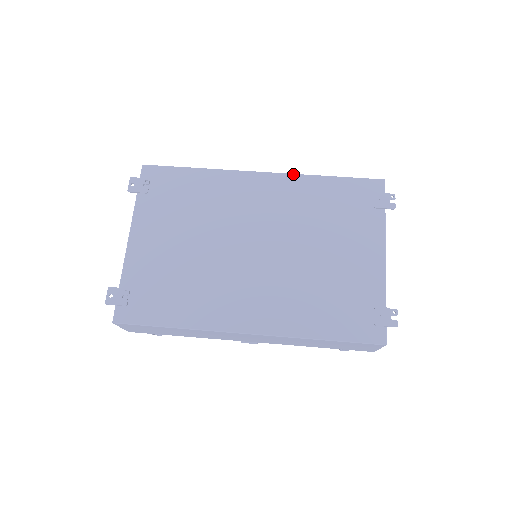
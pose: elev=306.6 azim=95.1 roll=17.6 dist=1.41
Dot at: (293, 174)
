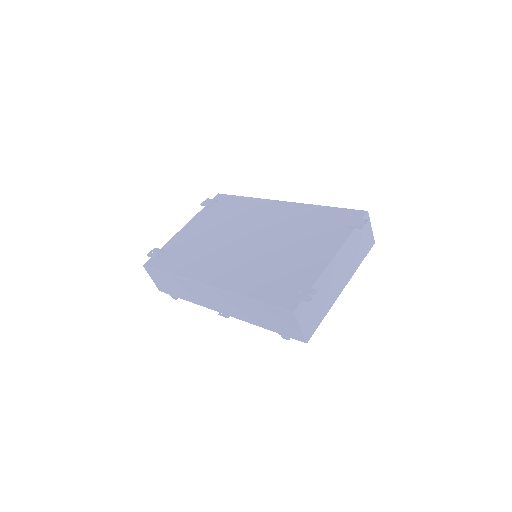
Dot at: (303, 203)
